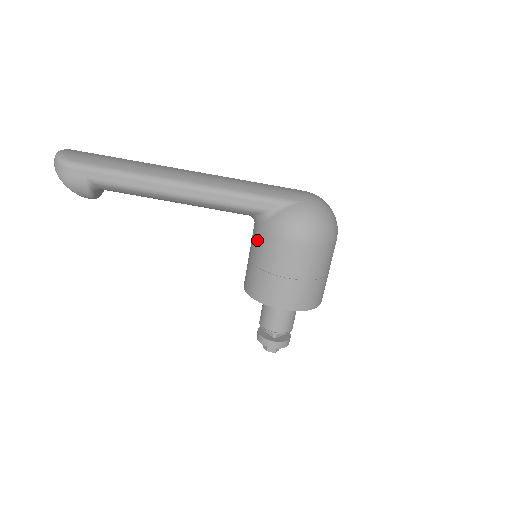
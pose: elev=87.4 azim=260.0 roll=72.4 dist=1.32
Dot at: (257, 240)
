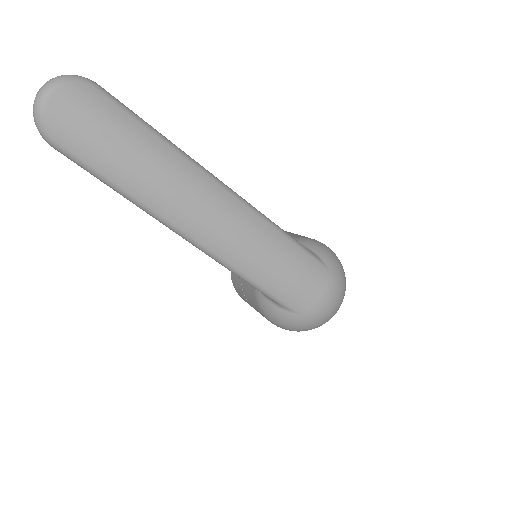
Dot at: occluded
